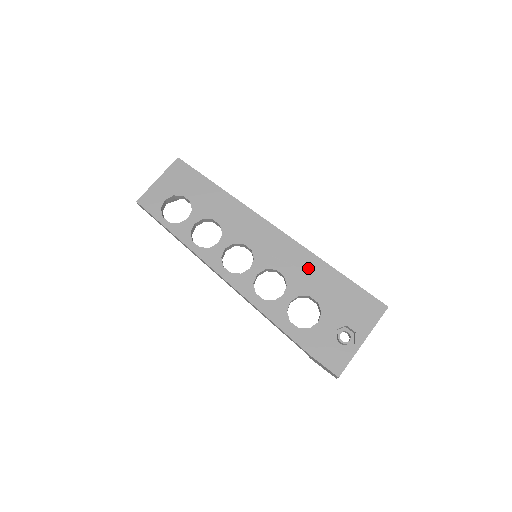
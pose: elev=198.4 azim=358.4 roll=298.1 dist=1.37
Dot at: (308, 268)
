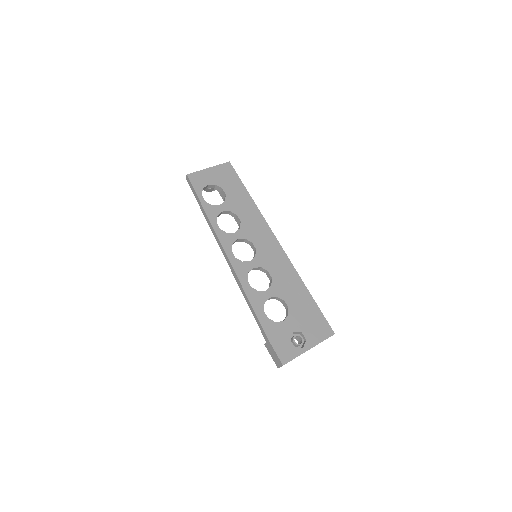
Dot at: (291, 281)
